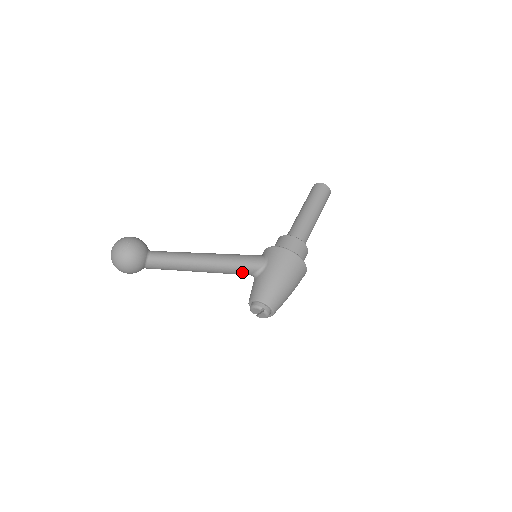
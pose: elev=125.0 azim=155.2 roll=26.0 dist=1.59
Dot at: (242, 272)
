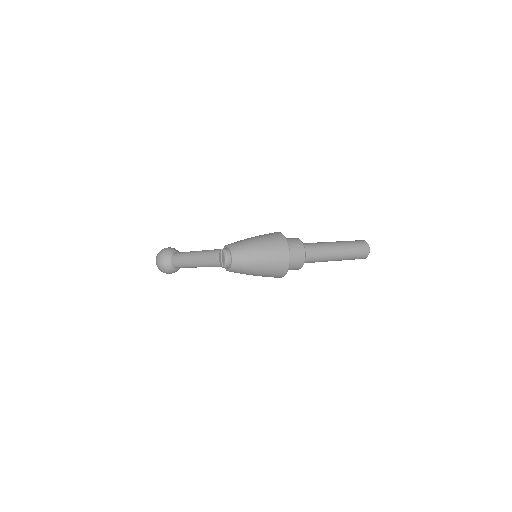
Dot at: occluded
